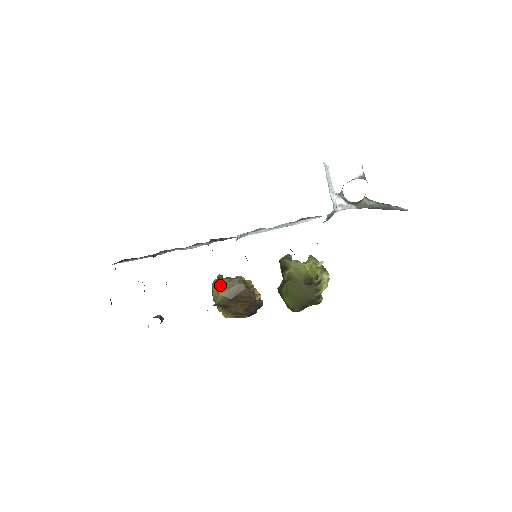
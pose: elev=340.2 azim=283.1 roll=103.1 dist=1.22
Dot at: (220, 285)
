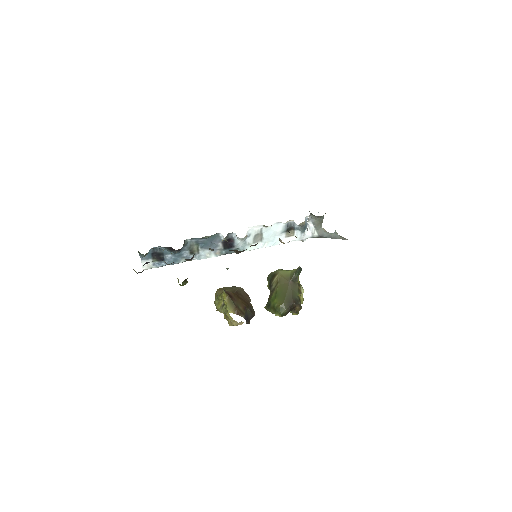
Dot at: (224, 288)
